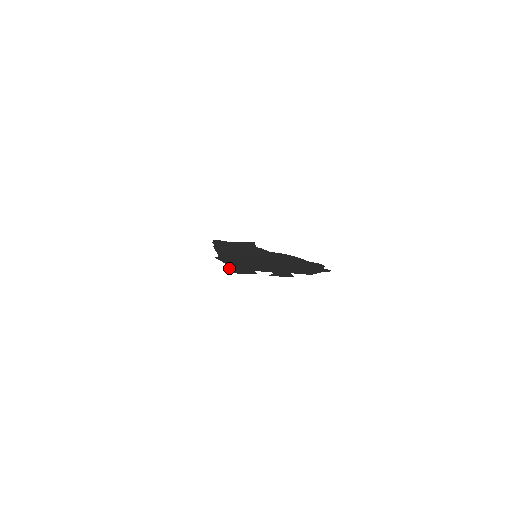
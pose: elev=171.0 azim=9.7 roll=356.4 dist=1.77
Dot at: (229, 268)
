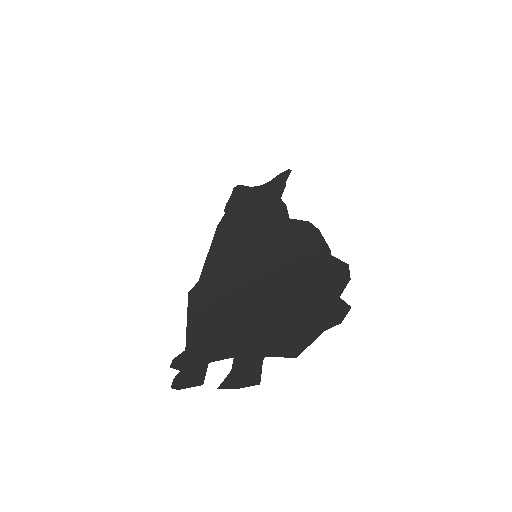
Dot at: (177, 356)
